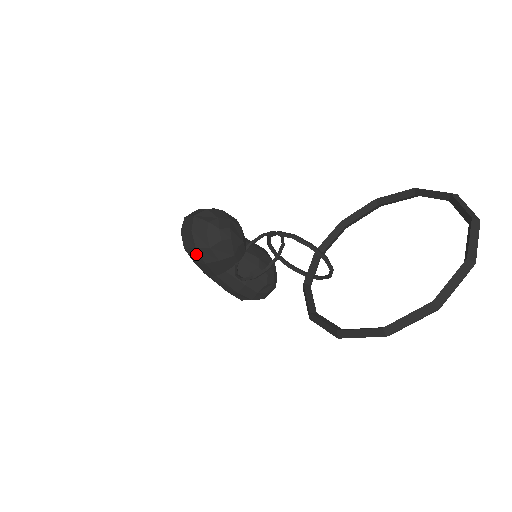
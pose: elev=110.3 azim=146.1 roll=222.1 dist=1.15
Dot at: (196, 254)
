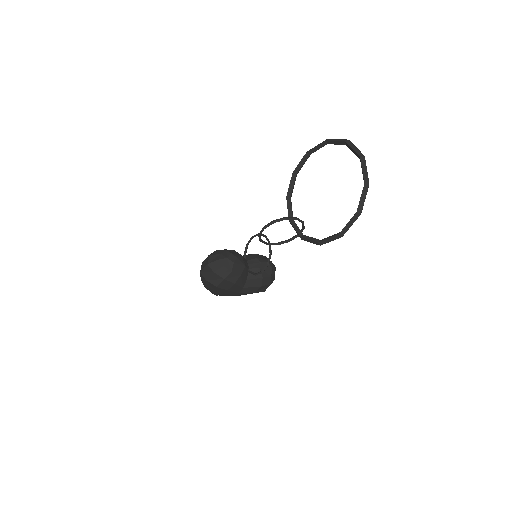
Dot at: (226, 283)
